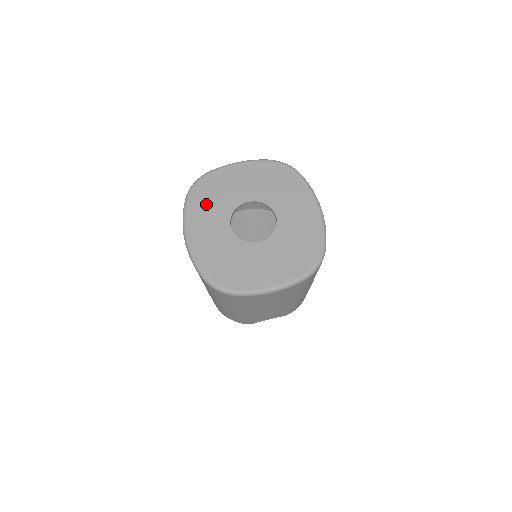
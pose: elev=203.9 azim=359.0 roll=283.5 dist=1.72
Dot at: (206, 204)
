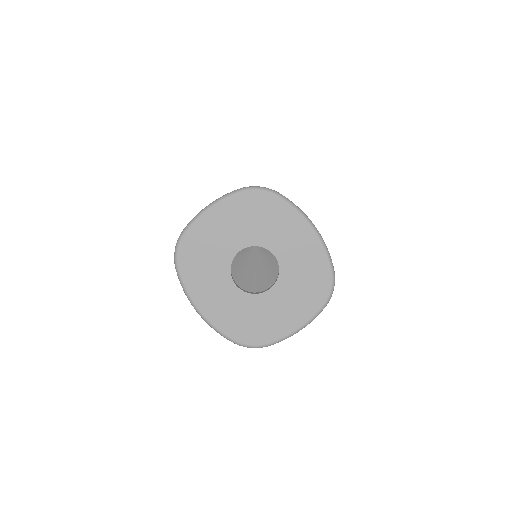
Dot at: (200, 270)
